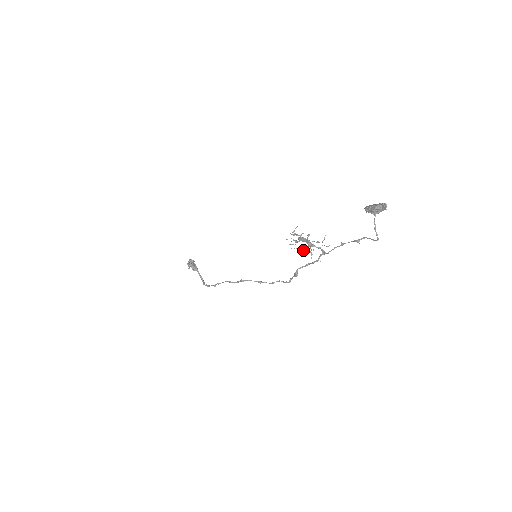
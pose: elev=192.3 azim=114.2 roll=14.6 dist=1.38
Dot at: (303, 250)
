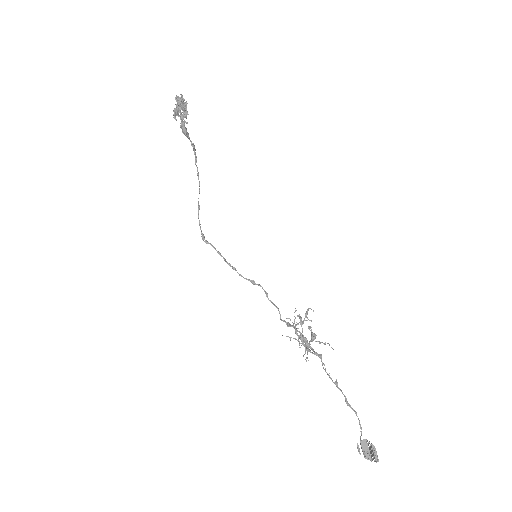
Dot at: (299, 344)
